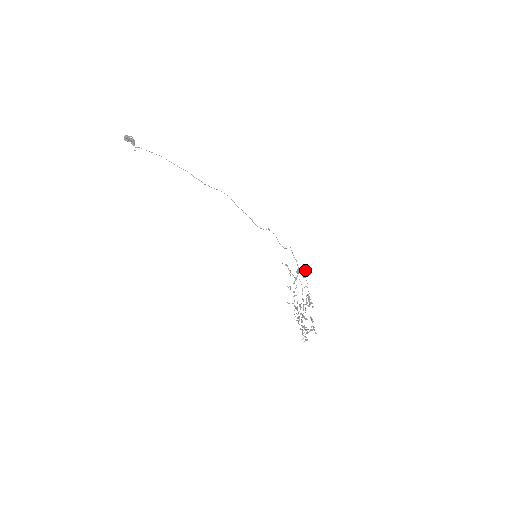
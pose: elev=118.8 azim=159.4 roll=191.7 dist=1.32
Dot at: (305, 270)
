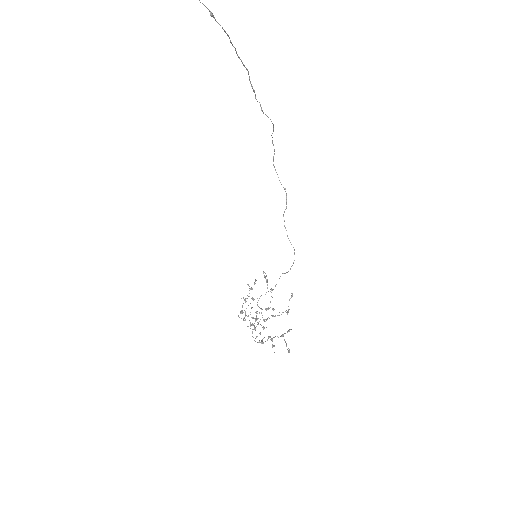
Dot at: (292, 296)
